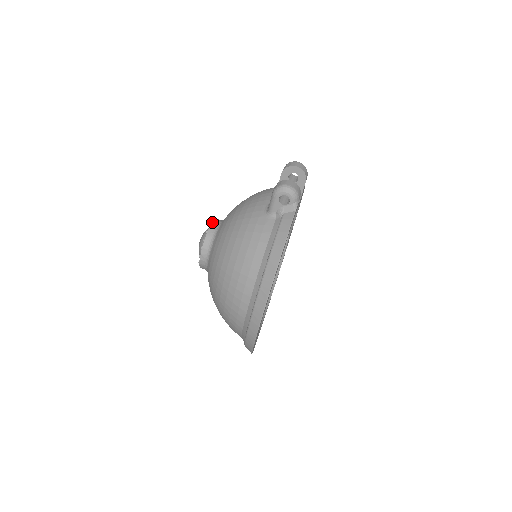
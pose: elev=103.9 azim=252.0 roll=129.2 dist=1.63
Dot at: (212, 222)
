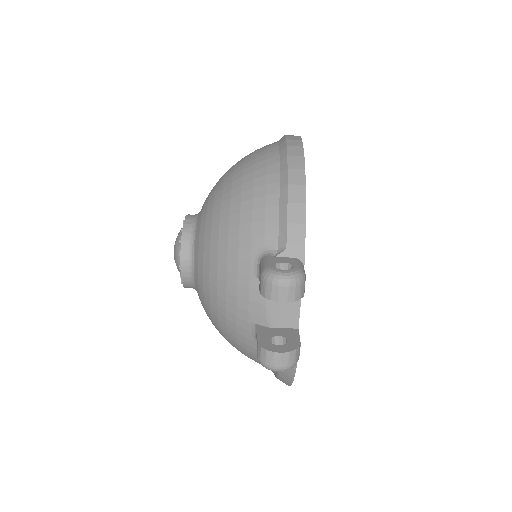
Dot at: (180, 266)
